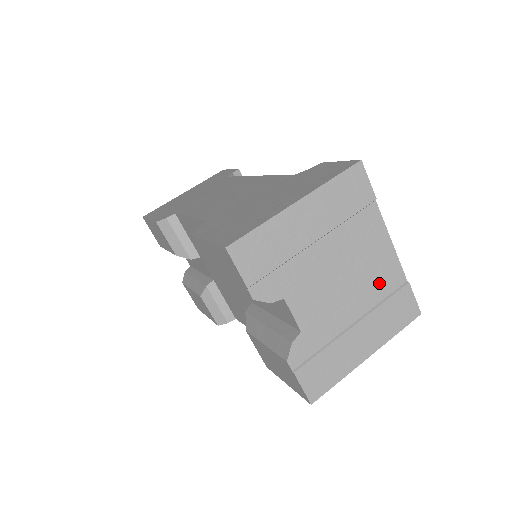
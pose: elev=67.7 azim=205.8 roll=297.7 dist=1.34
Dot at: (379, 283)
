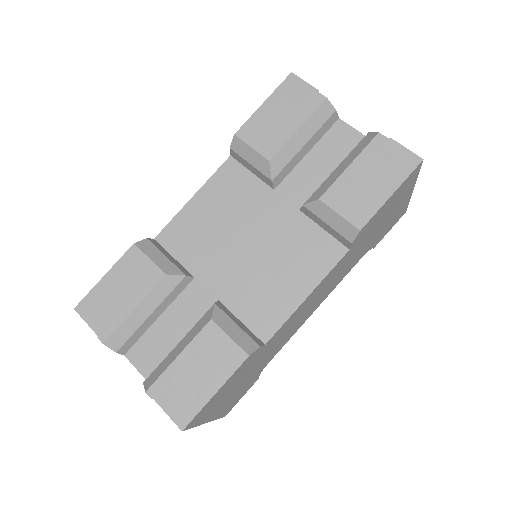
Dot at: occluded
